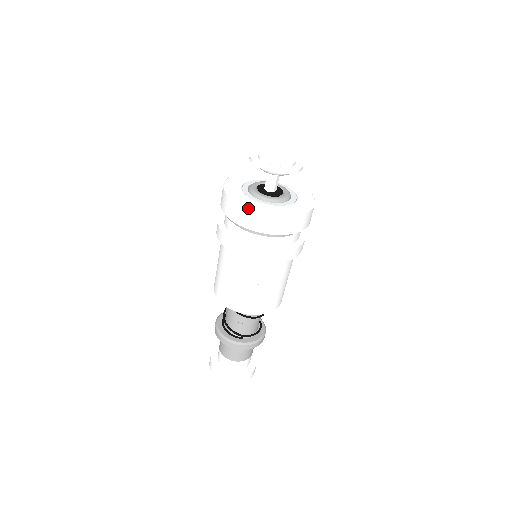
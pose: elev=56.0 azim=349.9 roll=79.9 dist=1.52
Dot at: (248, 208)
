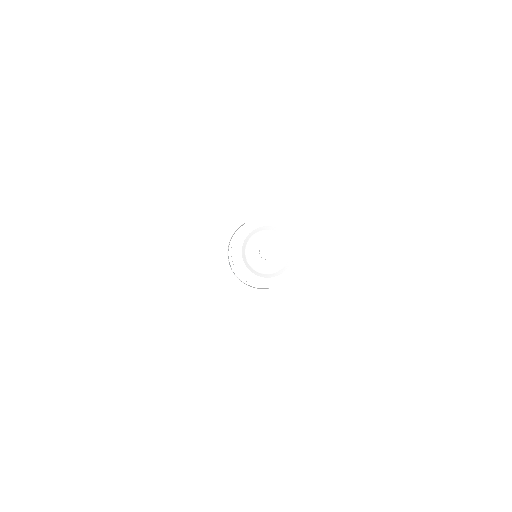
Dot at: occluded
